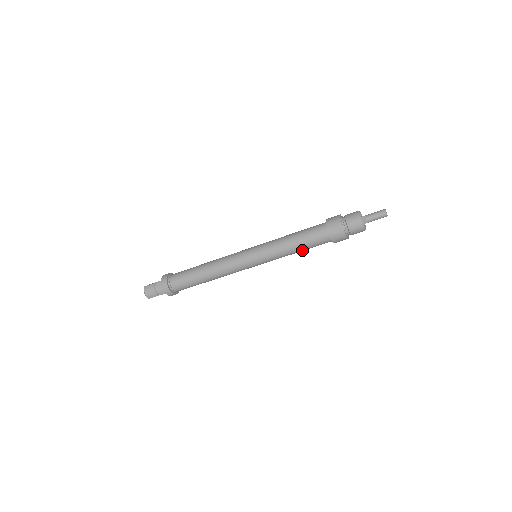
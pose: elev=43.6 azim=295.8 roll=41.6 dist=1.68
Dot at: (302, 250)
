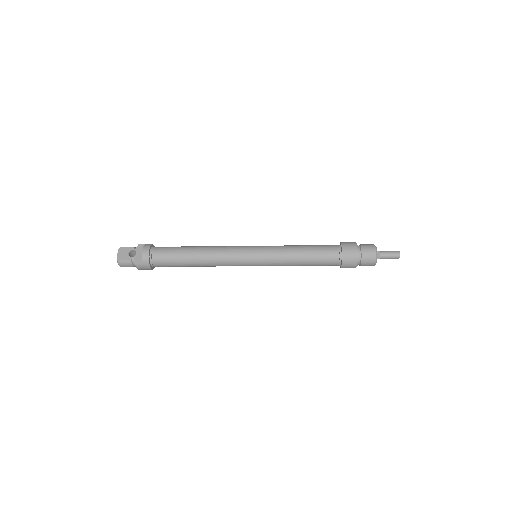
Dot at: occluded
